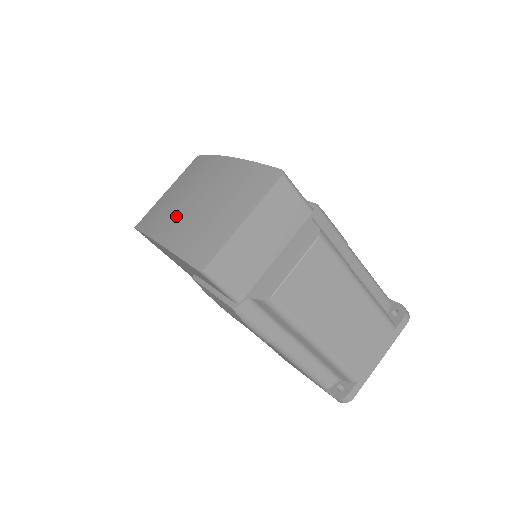
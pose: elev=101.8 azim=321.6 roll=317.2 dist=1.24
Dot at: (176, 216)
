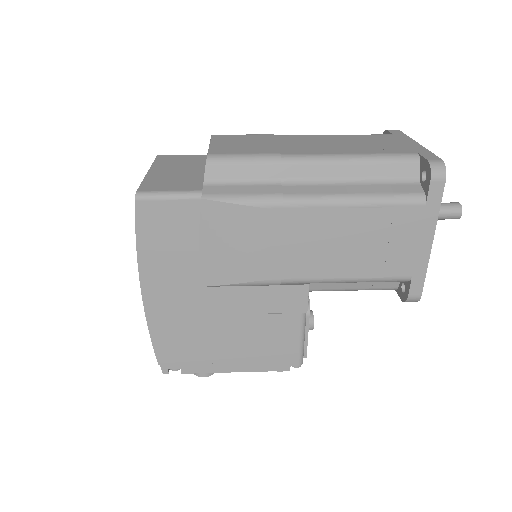
Dot at: occluded
